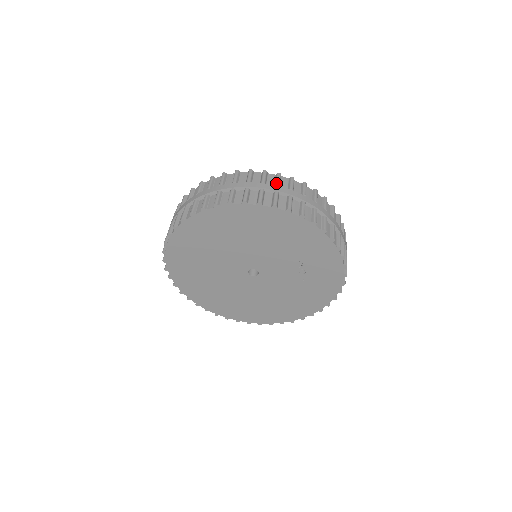
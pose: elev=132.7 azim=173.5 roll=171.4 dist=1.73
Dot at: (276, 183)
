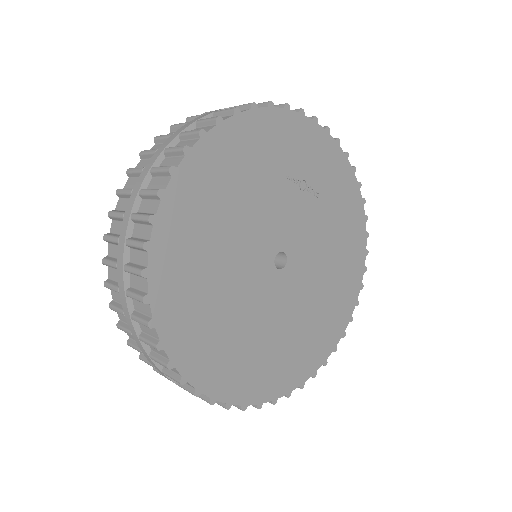
Dot at: (152, 153)
